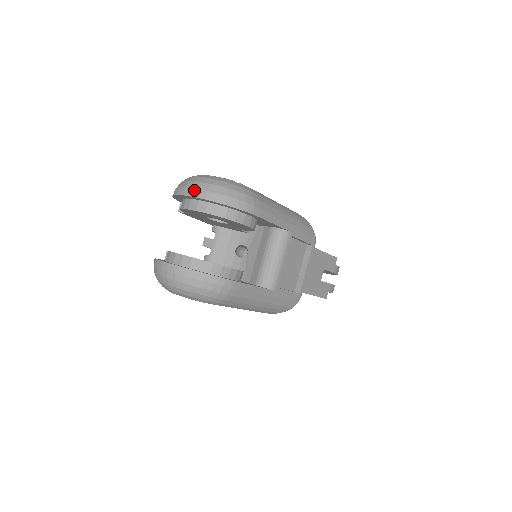
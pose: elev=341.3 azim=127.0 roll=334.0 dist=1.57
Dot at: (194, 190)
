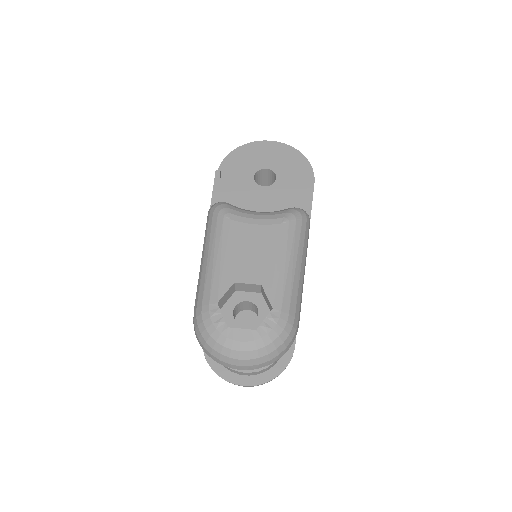
Dot at: (245, 367)
